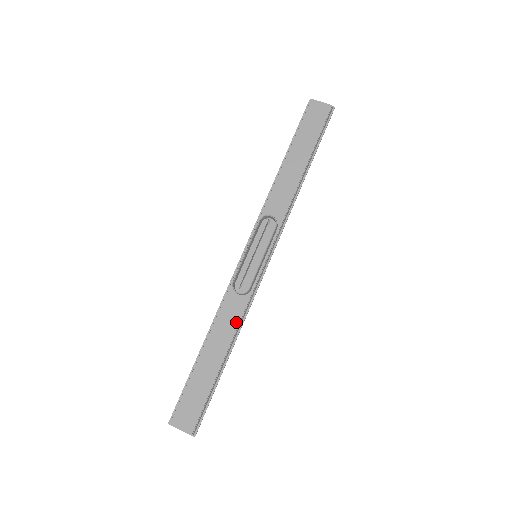
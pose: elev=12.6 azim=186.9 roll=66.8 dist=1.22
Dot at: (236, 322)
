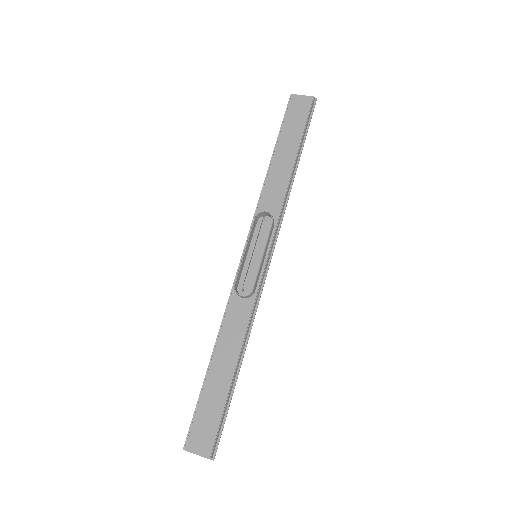
Dot at: (243, 327)
